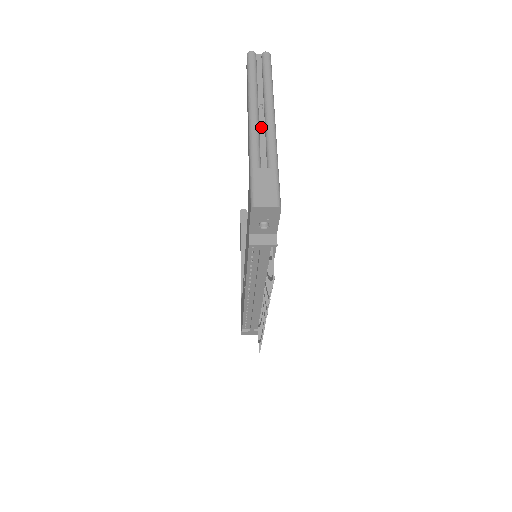
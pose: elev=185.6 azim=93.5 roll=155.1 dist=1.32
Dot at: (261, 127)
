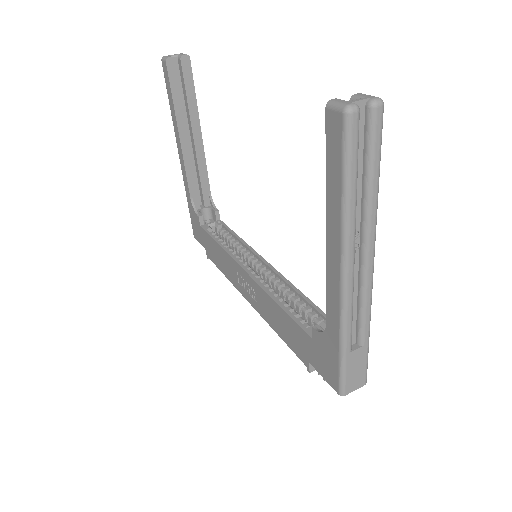
Dot at: (354, 280)
